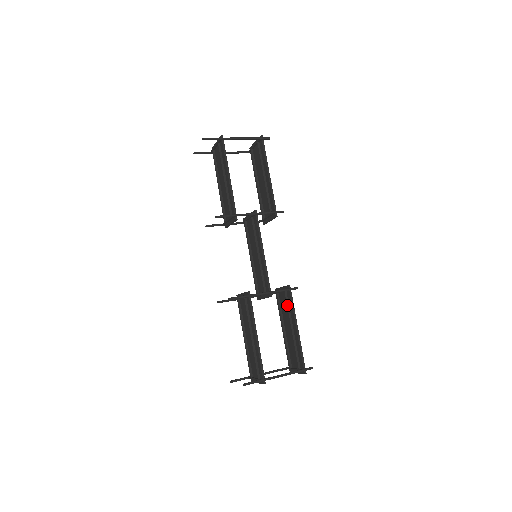
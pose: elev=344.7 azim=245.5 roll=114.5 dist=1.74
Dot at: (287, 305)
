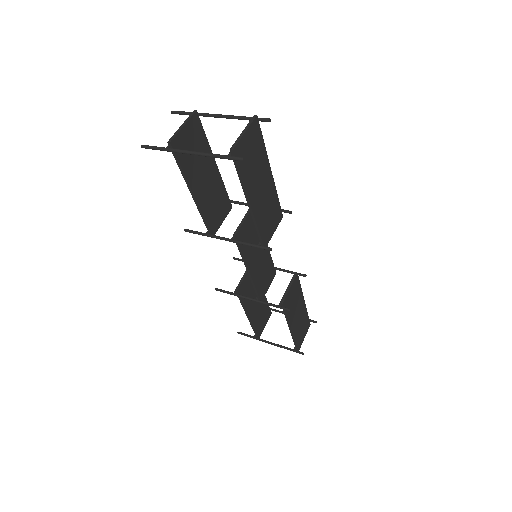
Dot at: occluded
